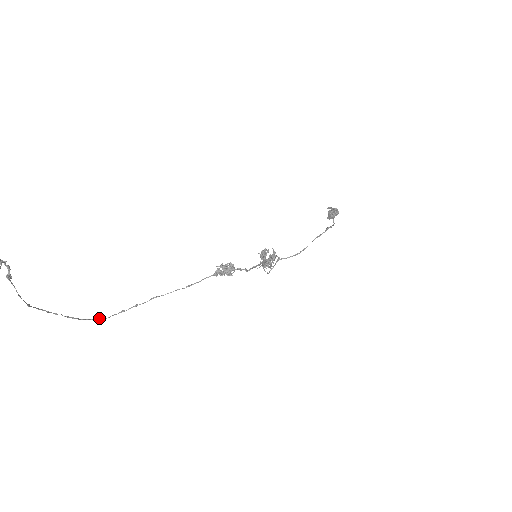
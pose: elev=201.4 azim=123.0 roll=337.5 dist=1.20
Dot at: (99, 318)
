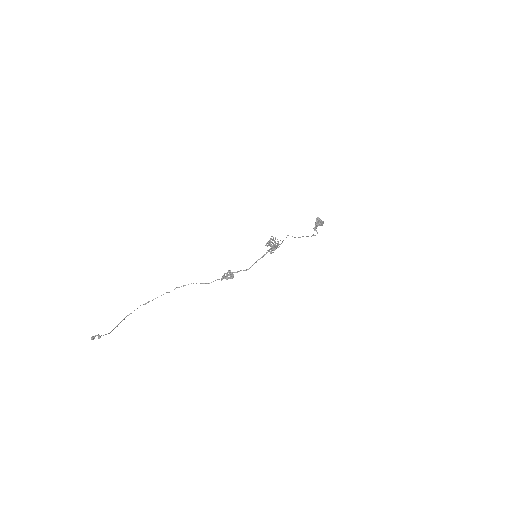
Dot at: occluded
